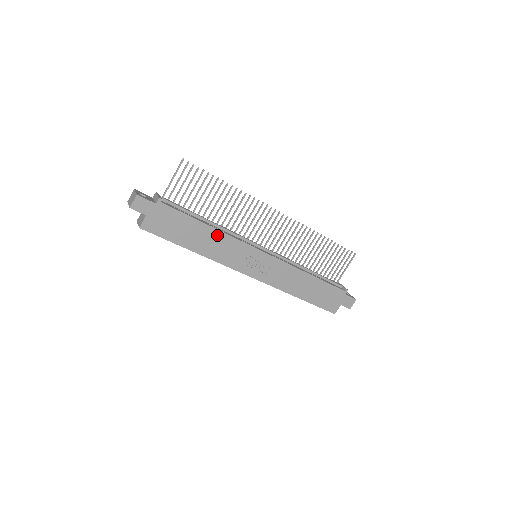
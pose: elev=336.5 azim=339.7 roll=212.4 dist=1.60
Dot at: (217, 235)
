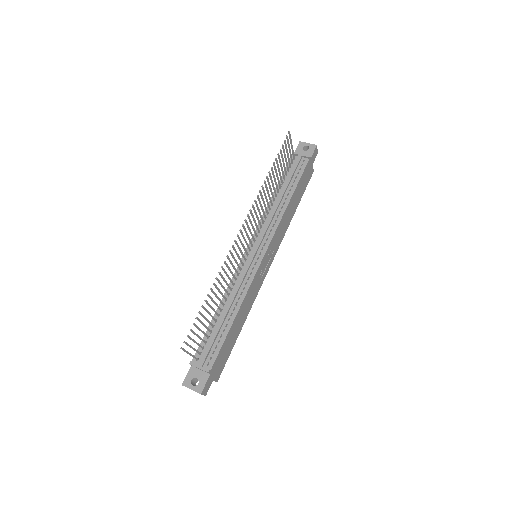
Dot at: (242, 308)
